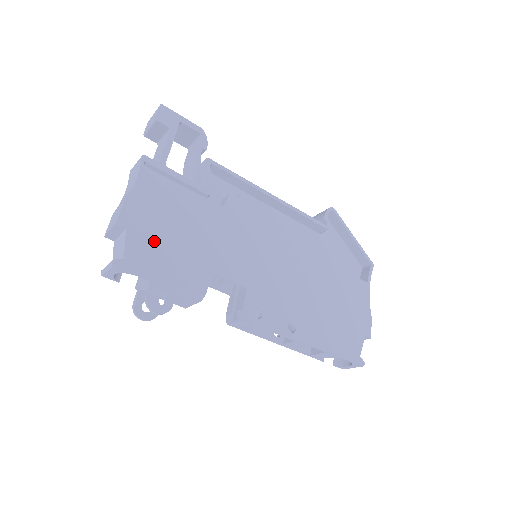
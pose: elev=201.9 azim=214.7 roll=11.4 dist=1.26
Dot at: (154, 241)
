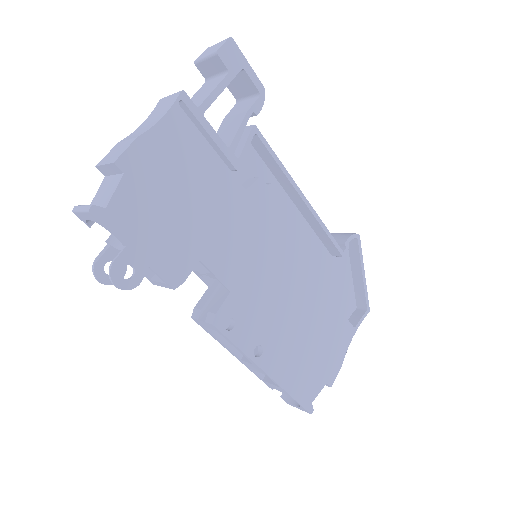
Dot at: (151, 200)
